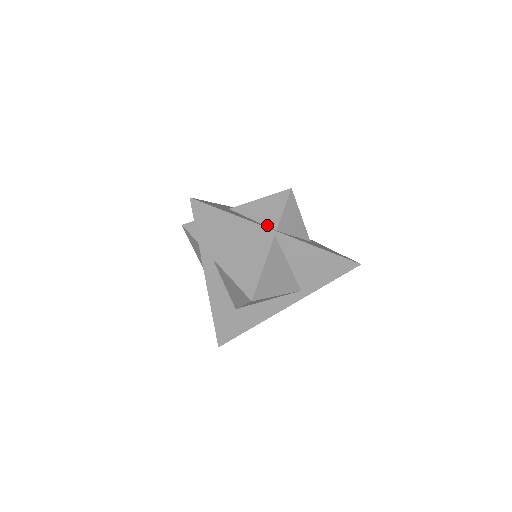
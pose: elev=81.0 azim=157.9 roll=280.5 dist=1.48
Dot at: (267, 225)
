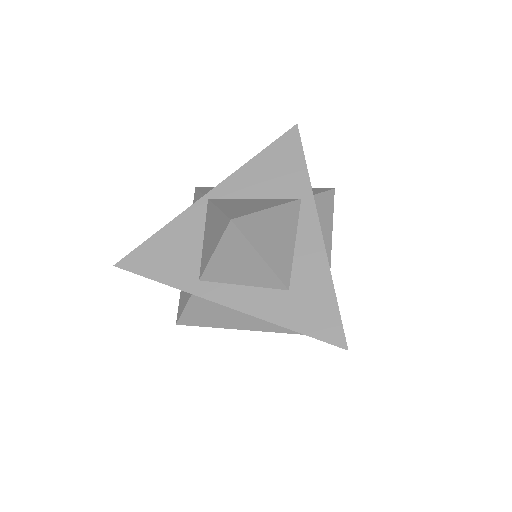
Dot at: occluded
